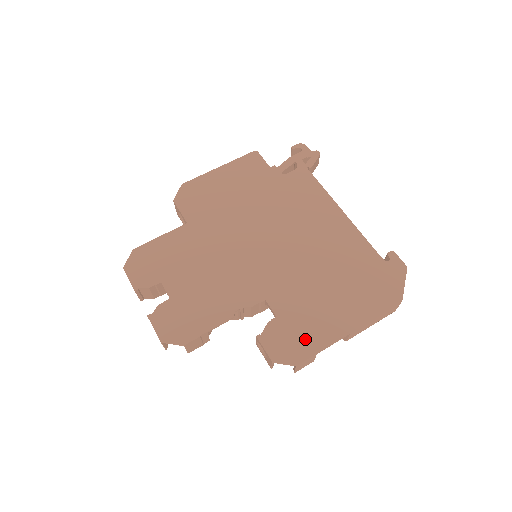
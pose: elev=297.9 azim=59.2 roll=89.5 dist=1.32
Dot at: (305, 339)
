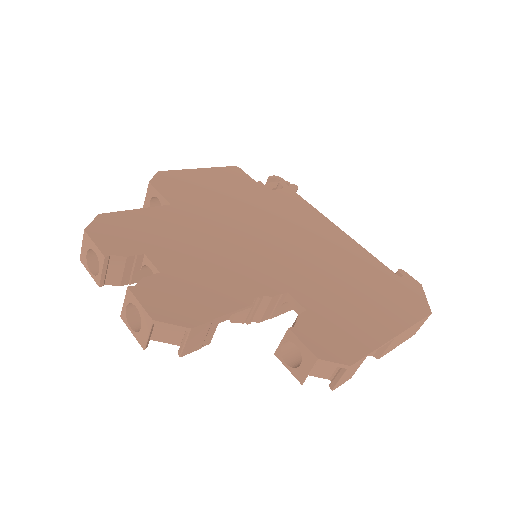
Dot at: (349, 337)
